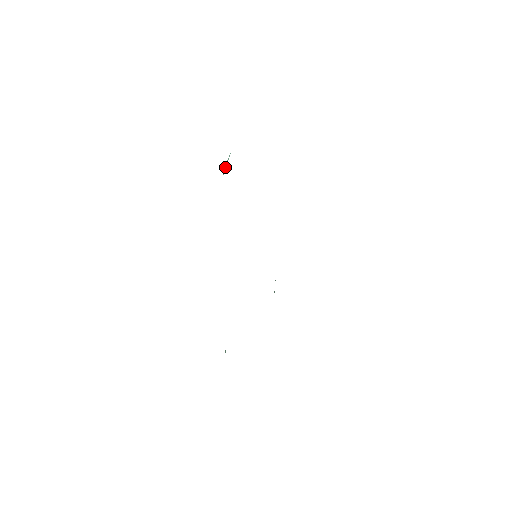
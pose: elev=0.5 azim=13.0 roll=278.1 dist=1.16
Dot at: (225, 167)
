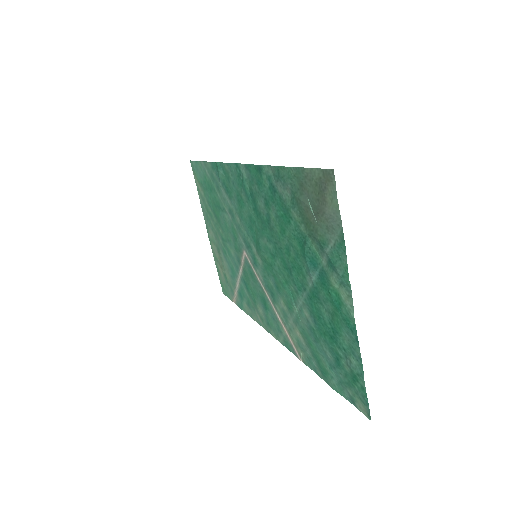
Dot at: (313, 213)
